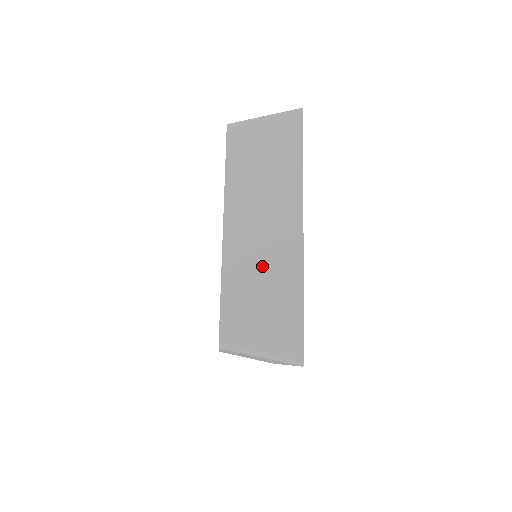
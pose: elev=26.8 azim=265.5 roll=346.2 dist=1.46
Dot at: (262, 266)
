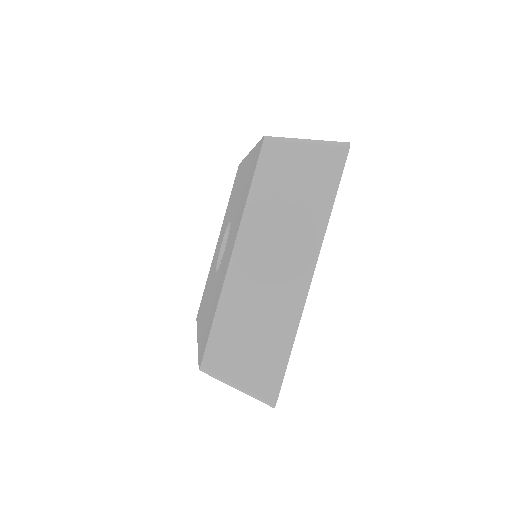
Dot at: (261, 305)
